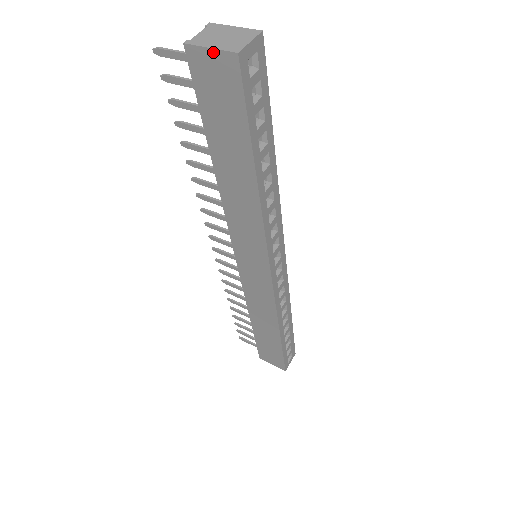
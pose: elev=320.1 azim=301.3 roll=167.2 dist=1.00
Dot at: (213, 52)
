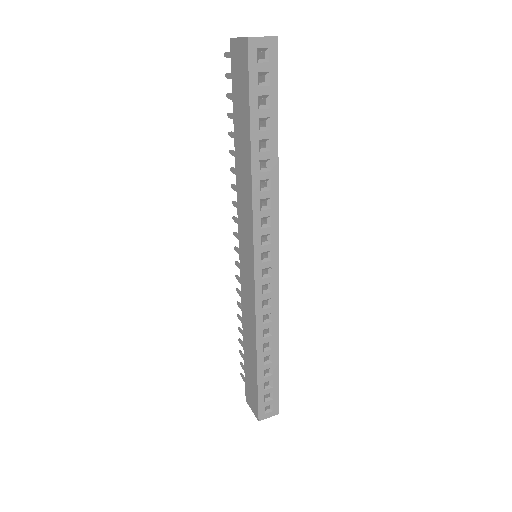
Dot at: (239, 40)
